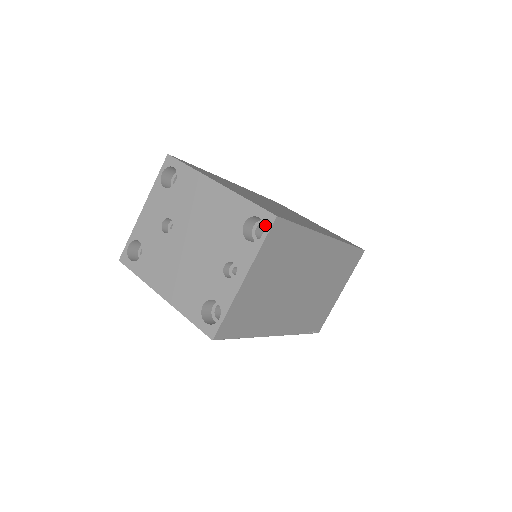
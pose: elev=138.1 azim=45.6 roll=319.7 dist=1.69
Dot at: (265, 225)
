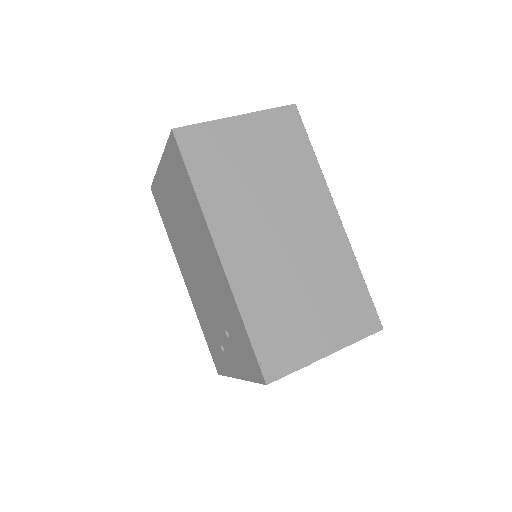
Dot at: occluded
